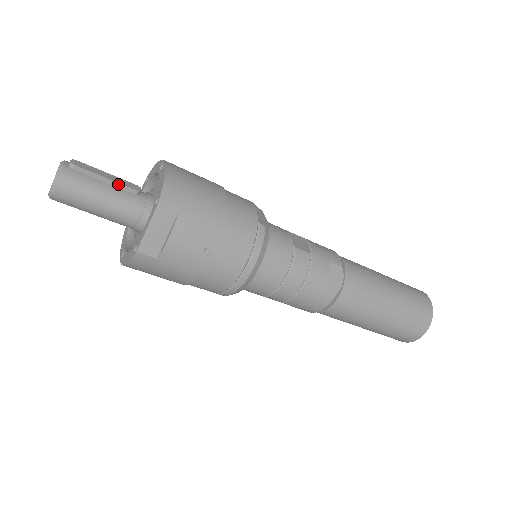
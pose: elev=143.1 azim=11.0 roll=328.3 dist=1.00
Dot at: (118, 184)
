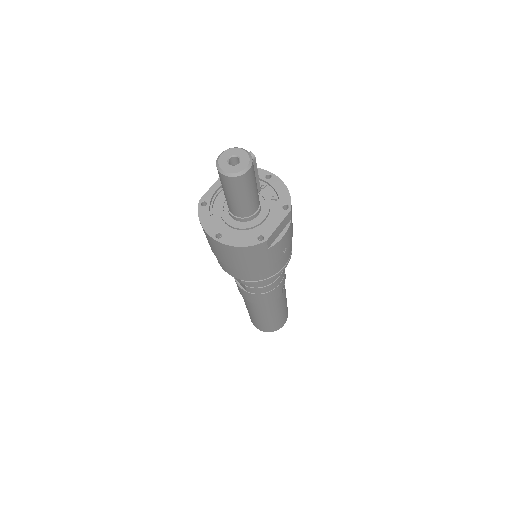
Dot at: (258, 181)
